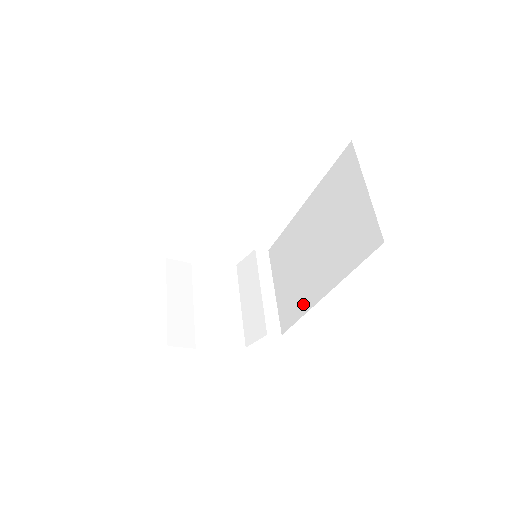
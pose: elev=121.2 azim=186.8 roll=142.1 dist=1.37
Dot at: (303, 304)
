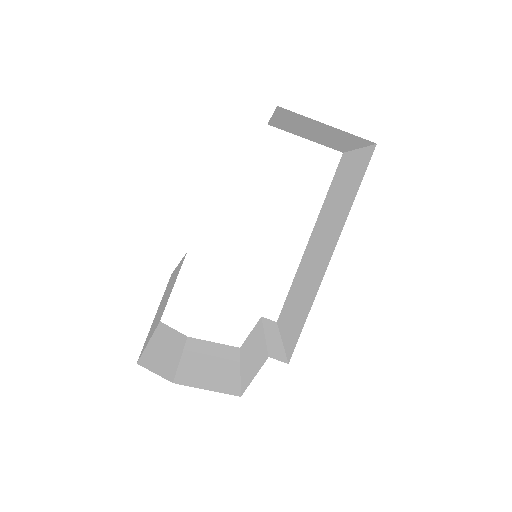
Dot at: (311, 298)
